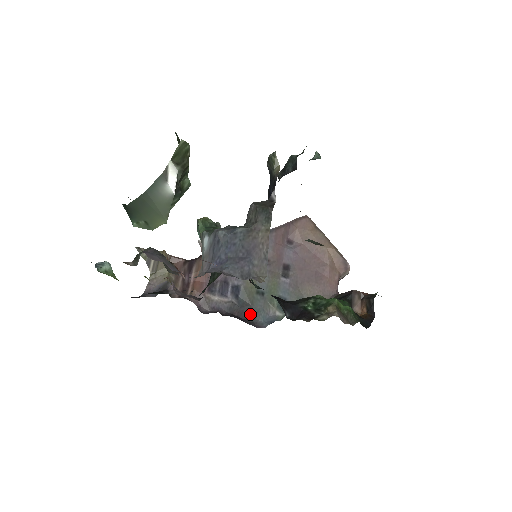
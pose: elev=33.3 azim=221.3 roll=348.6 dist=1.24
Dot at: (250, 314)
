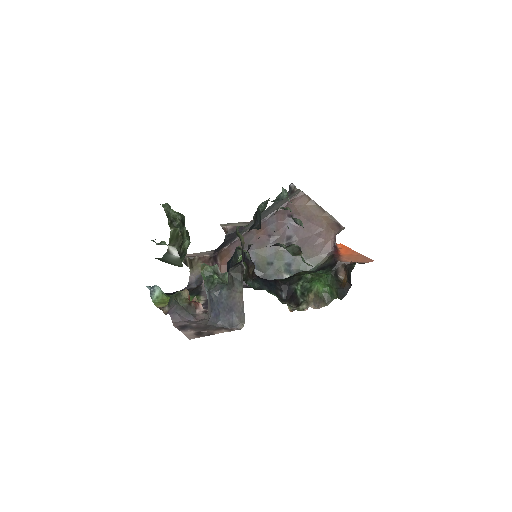
Dot at: occluded
